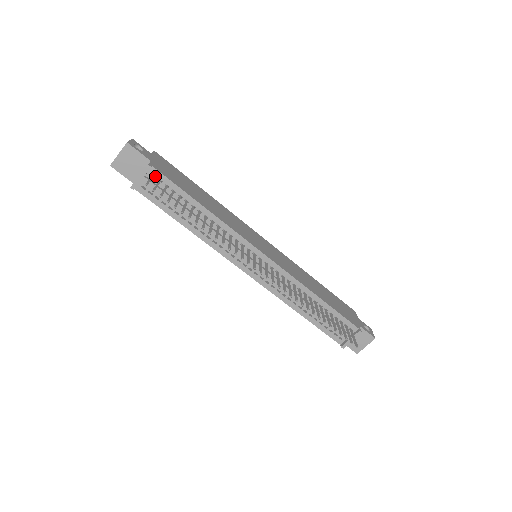
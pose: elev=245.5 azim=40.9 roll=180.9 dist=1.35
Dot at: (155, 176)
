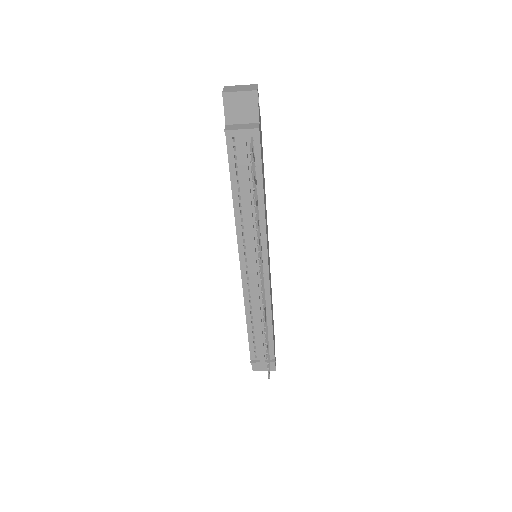
Dot at: occluded
